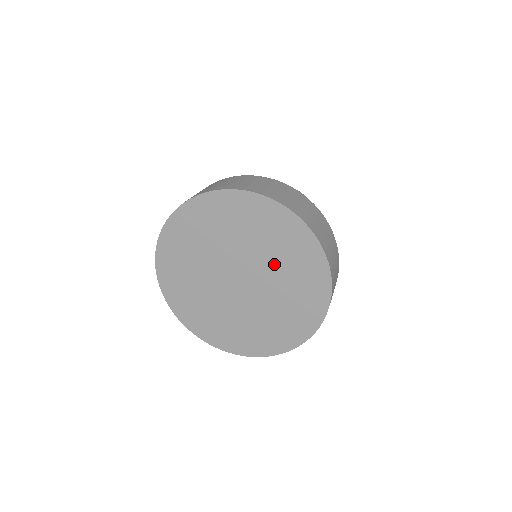
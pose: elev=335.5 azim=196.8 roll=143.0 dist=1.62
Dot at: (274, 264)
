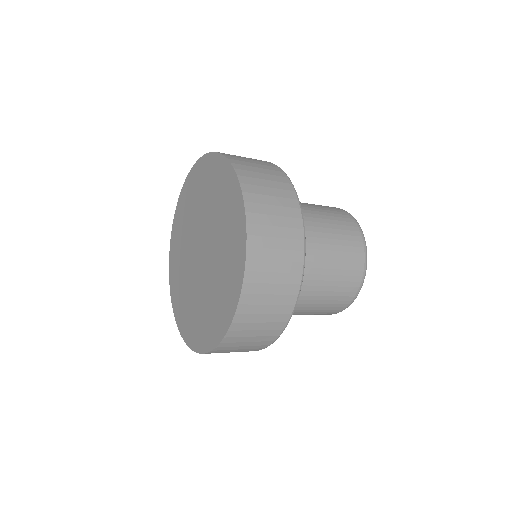
Dot at: (218, 230)
